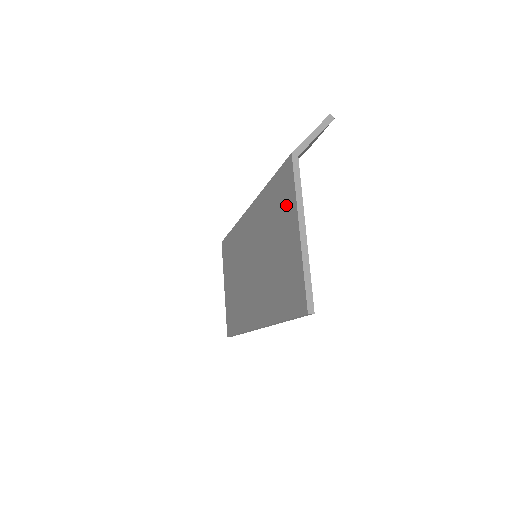
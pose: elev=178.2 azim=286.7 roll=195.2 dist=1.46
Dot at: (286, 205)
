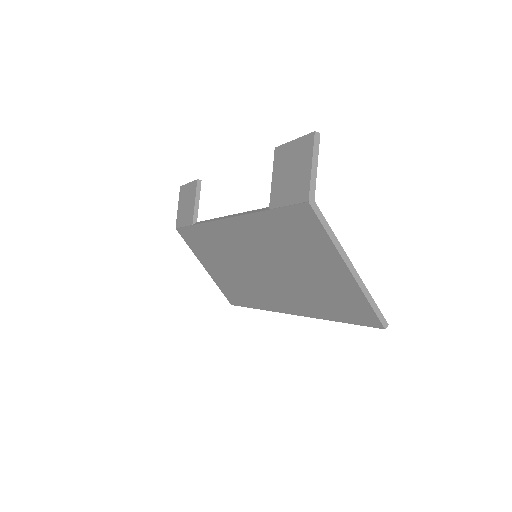
Dot at: (314, 242)
